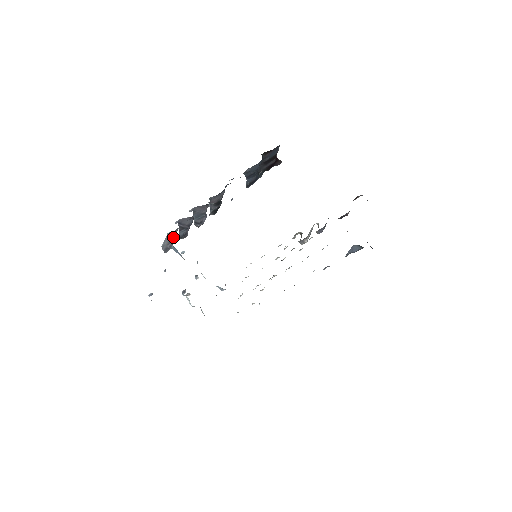
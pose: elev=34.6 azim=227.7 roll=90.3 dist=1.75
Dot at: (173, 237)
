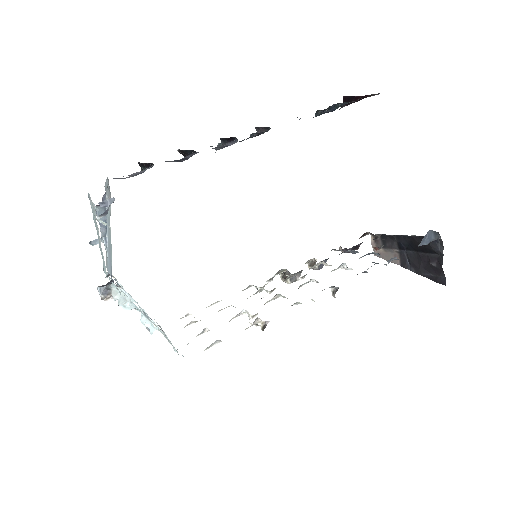
Dot at: occluded
